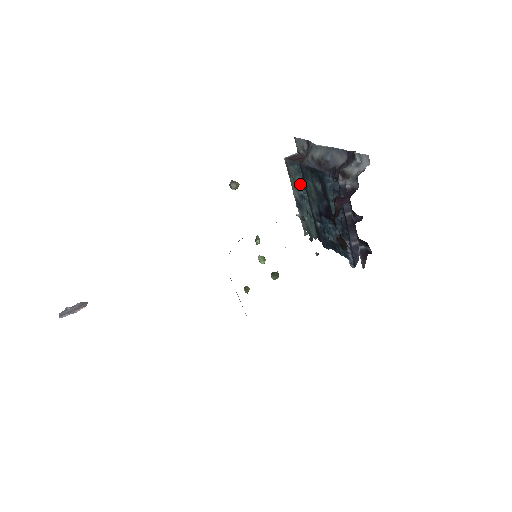
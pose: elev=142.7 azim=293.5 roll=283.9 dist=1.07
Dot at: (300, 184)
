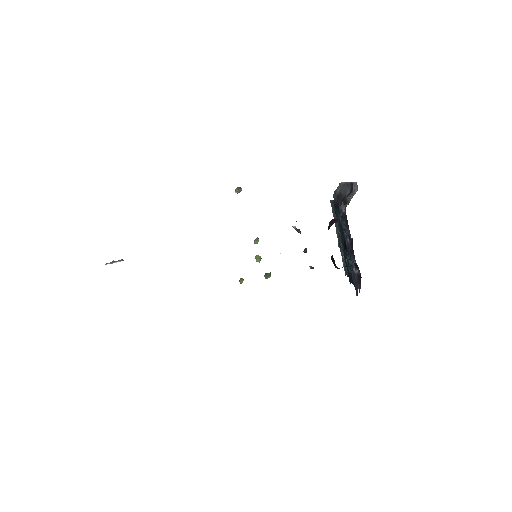
Dot at: occluded
